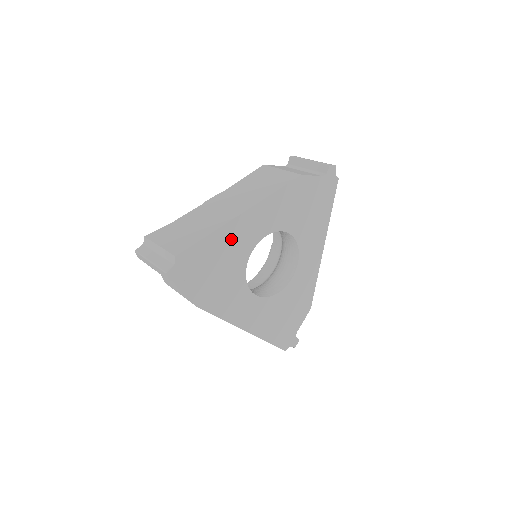
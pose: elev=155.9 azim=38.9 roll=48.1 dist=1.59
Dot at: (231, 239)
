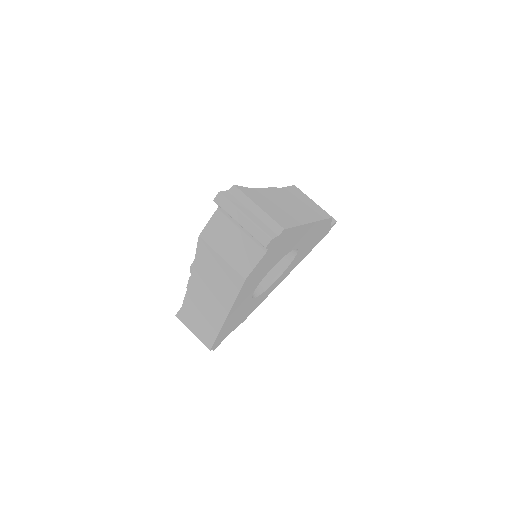
Dot at: (232, 319)
